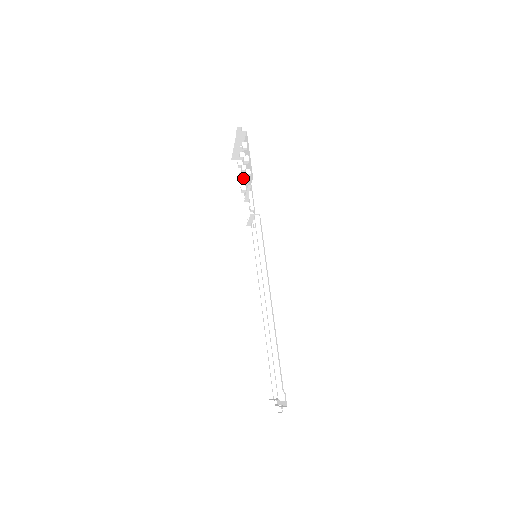
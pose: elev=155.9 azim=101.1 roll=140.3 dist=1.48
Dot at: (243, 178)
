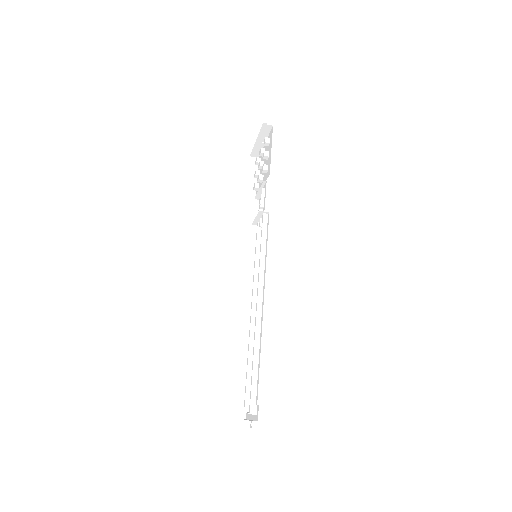
Dot at: (259, 174)
